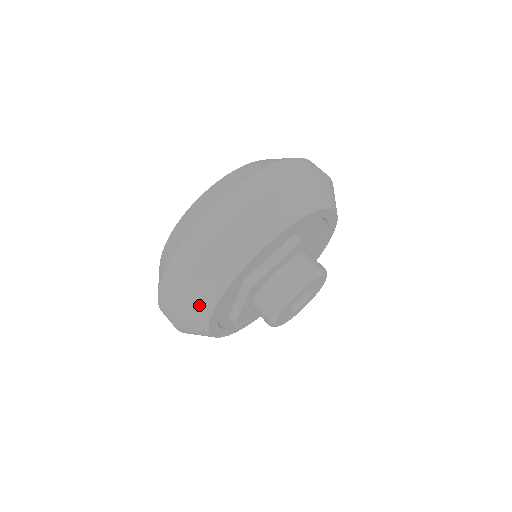
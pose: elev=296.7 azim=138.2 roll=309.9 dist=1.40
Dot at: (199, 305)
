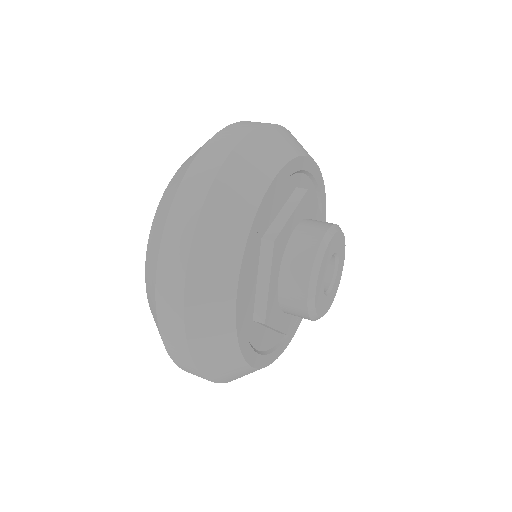
Dot at: (270, 152)
